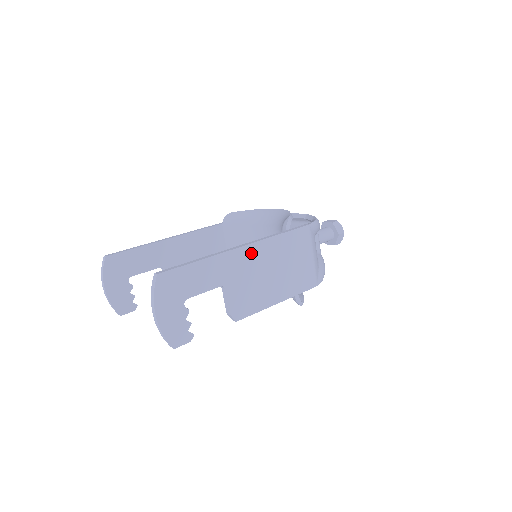
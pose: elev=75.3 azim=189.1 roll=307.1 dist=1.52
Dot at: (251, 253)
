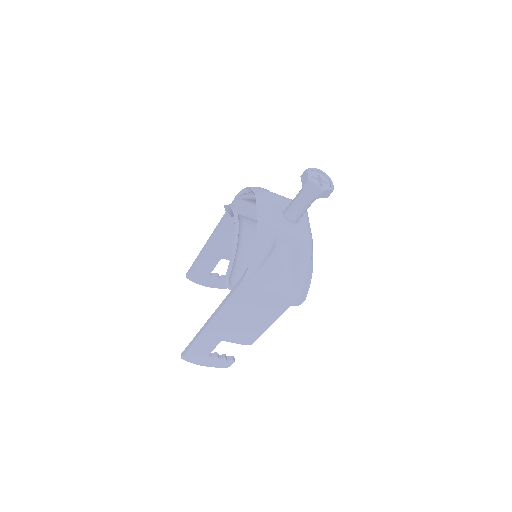
Dot at: (218, 322)
